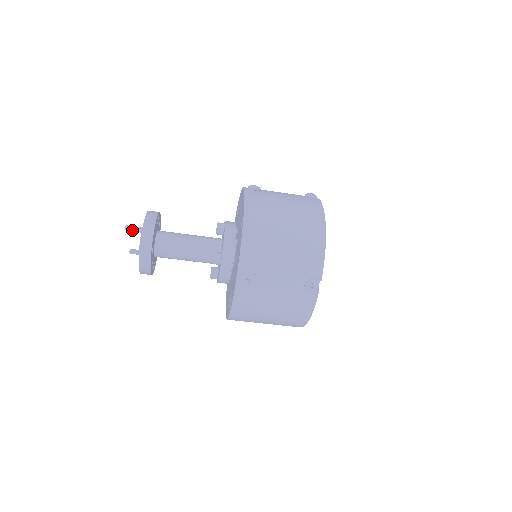
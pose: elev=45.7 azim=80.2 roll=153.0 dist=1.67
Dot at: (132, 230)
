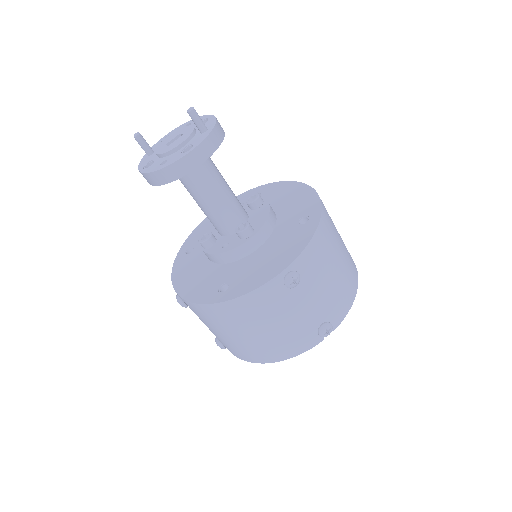
Dot at: (196, 119)
